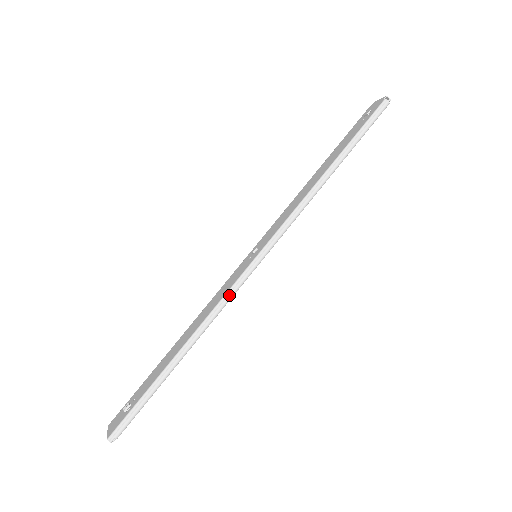
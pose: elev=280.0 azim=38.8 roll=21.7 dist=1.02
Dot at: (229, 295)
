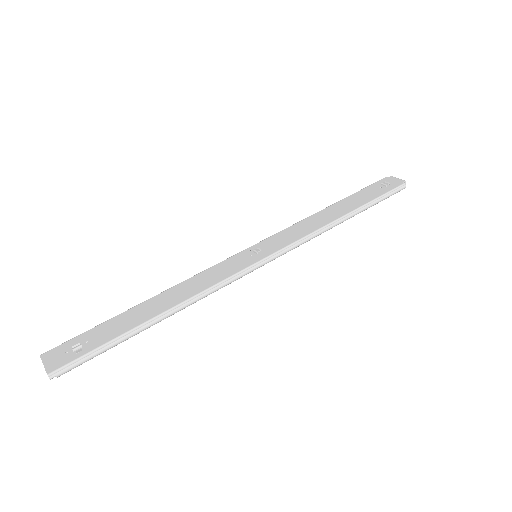
Dot at: (225, 283)
